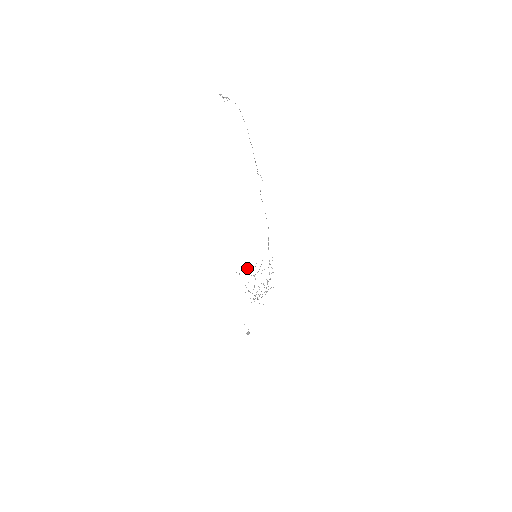
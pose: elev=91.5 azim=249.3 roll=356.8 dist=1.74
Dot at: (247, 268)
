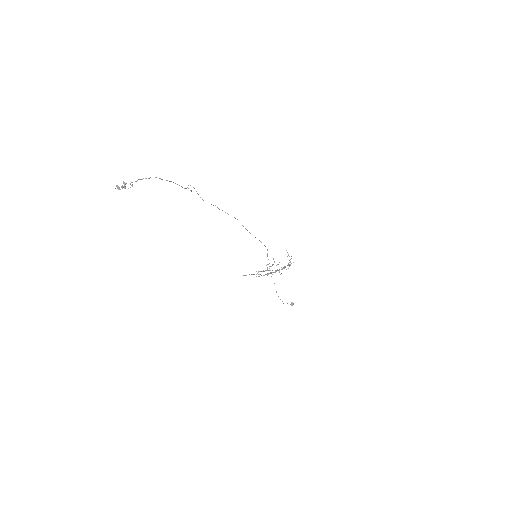
Dot at: occluded
